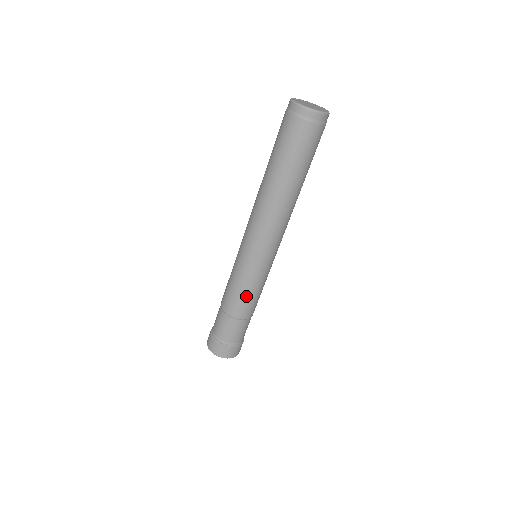
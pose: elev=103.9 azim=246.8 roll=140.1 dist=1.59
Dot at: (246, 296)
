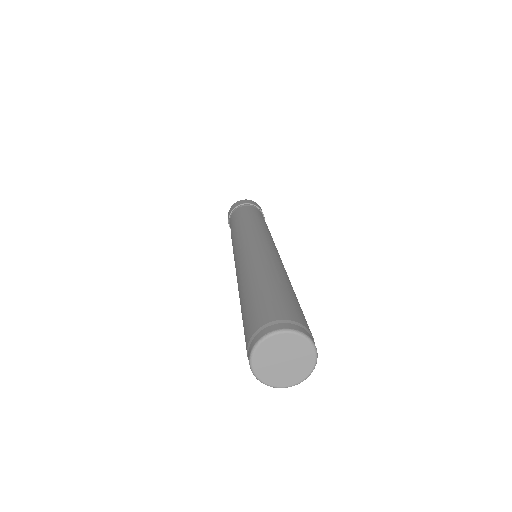
Dot at: occluded
